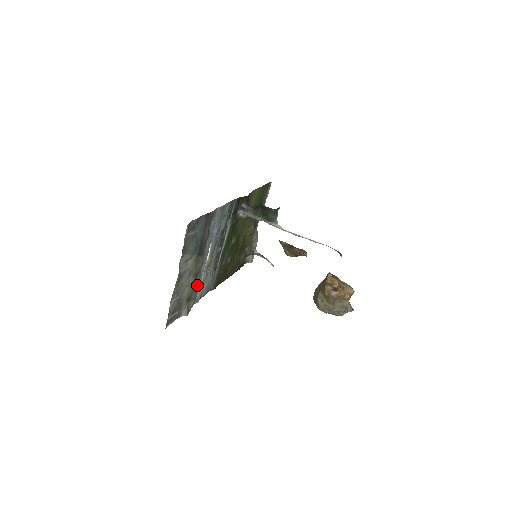
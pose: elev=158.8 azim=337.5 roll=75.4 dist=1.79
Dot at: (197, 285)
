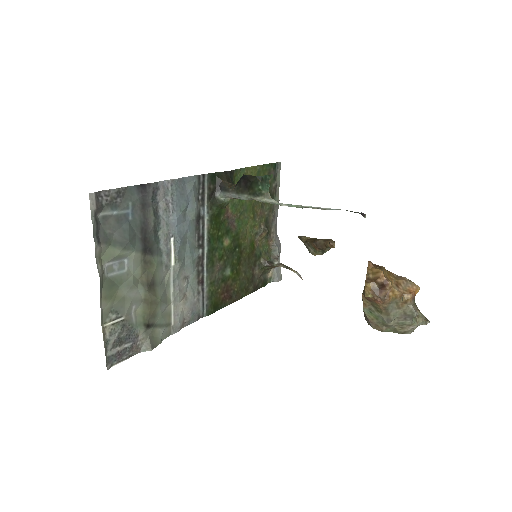
Dot at: (160, 302)
